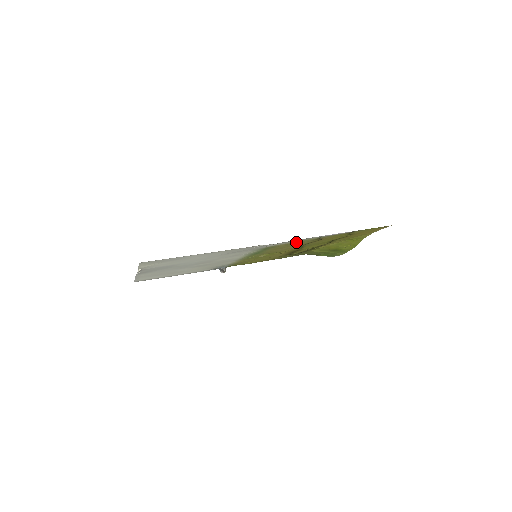
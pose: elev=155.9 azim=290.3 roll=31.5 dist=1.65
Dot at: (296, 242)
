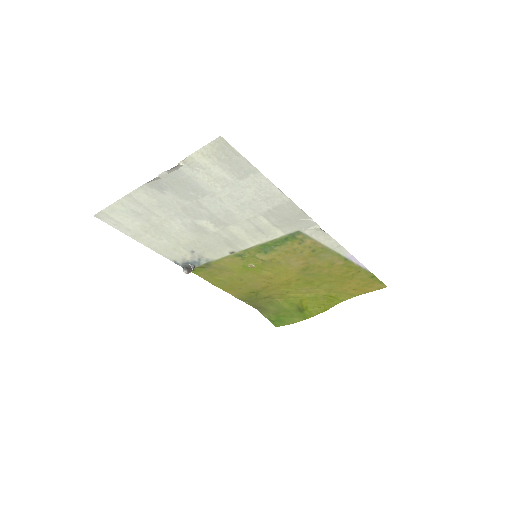
Dot at: (321, 248)
